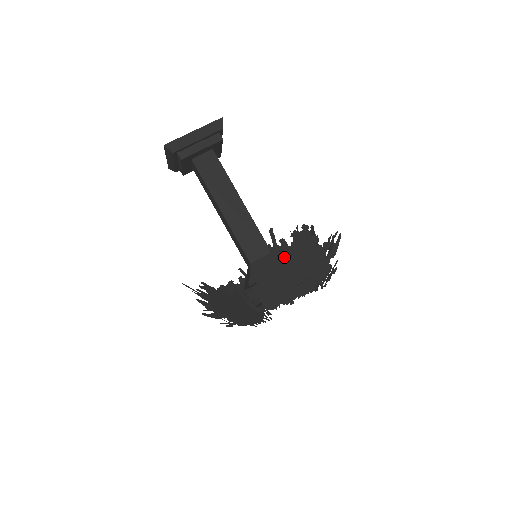
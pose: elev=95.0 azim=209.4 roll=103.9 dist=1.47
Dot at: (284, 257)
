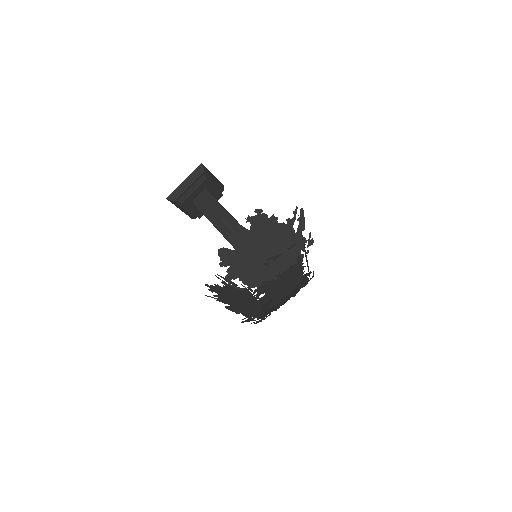
Dot at: (248, 240)
